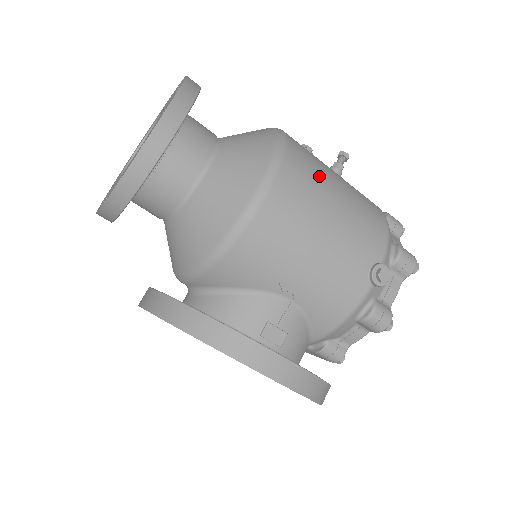
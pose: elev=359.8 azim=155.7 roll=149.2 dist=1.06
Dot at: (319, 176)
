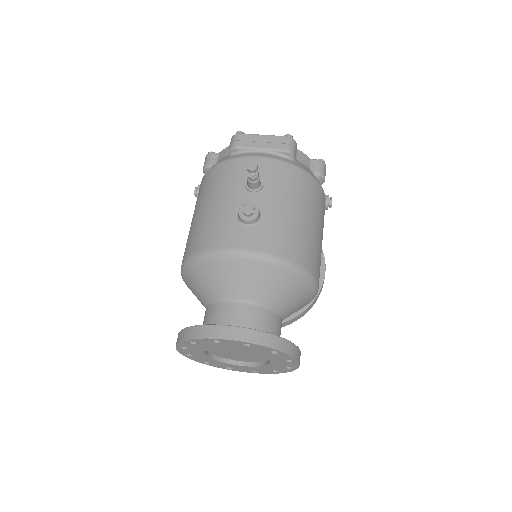
Dot at: (312, 243)
